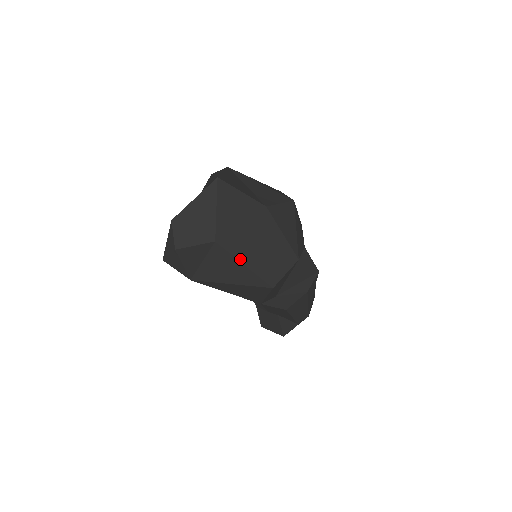
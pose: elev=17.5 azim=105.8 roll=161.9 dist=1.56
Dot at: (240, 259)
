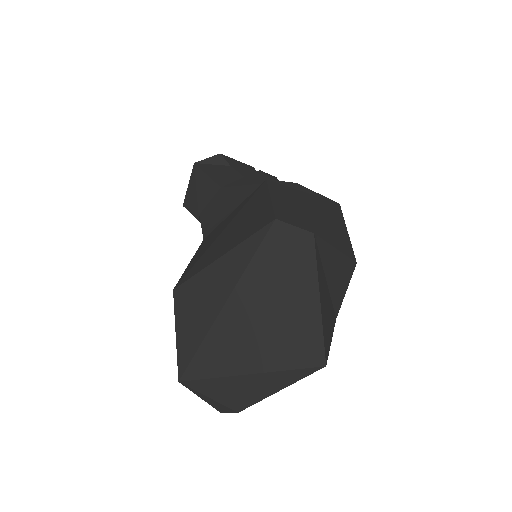
Dot at: occluded
